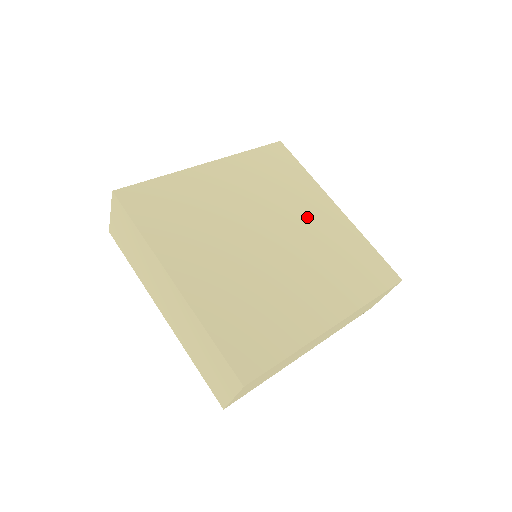
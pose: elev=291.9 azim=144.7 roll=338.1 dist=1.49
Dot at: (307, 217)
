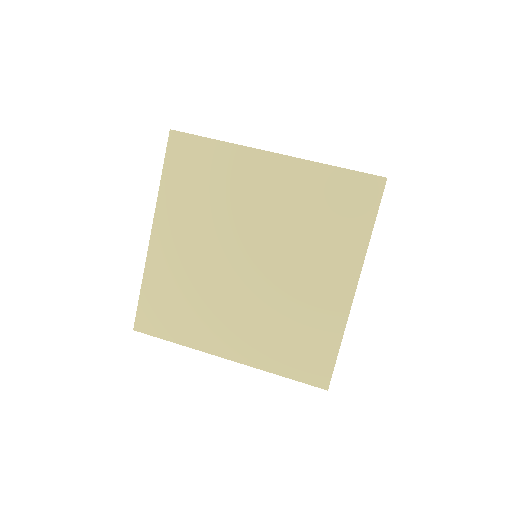
Dot at: (309, 274)
